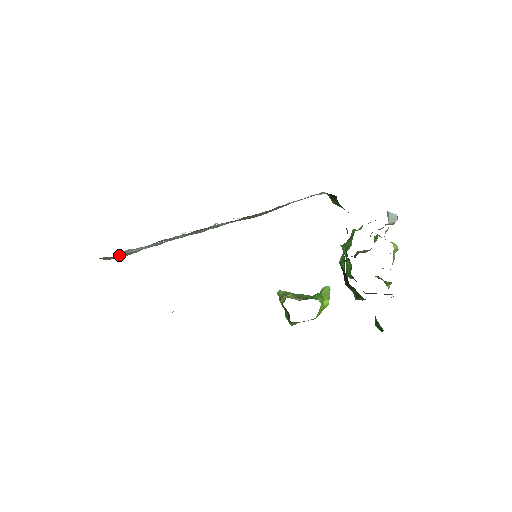
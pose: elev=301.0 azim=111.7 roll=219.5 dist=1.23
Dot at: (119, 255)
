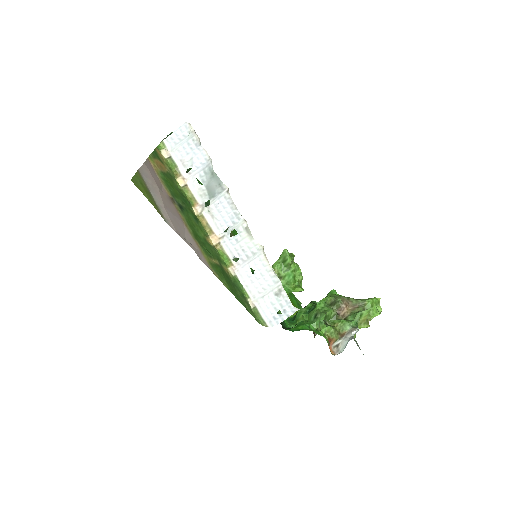
Dot at: (180, 143)
